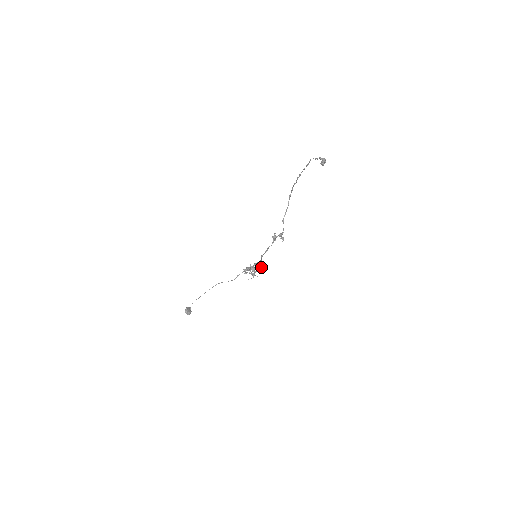
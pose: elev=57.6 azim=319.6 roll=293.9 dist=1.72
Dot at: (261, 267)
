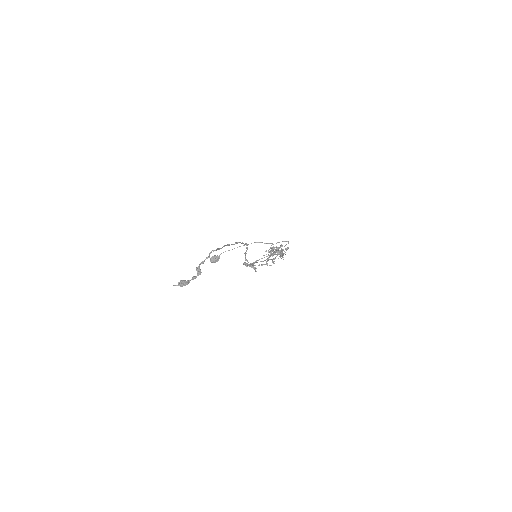
Dot at: (272, 261)
